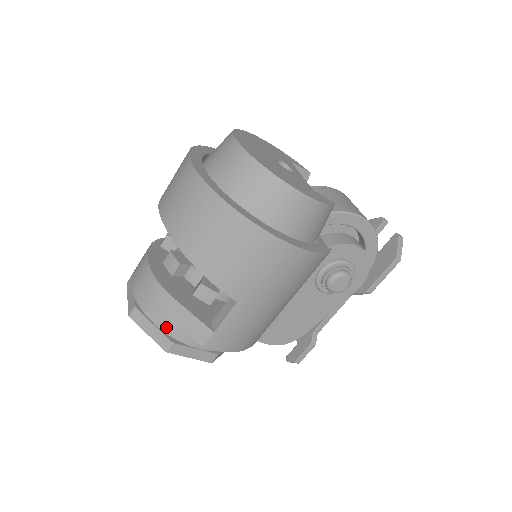
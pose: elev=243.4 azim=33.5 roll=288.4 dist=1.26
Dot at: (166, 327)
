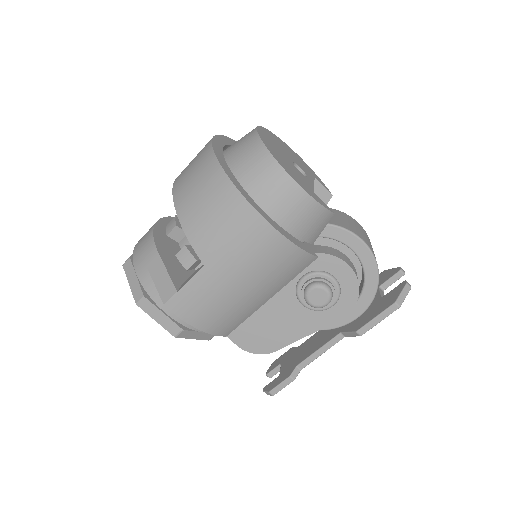
Dot at: (143, 278)
